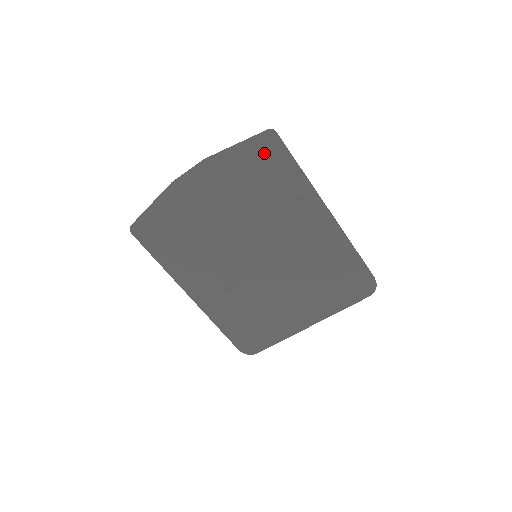
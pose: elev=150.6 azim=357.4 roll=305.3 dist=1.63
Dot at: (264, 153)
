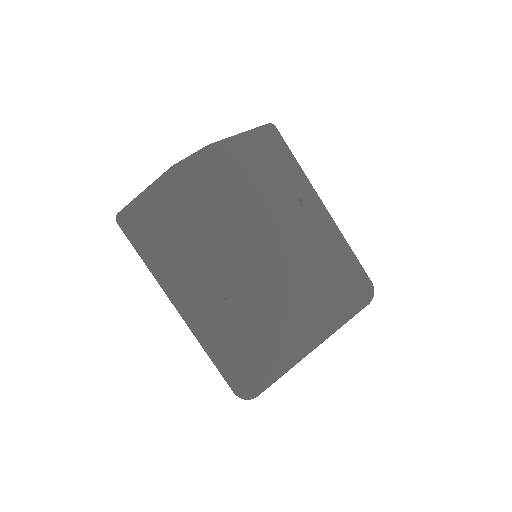
Dot at: (265, 143)
